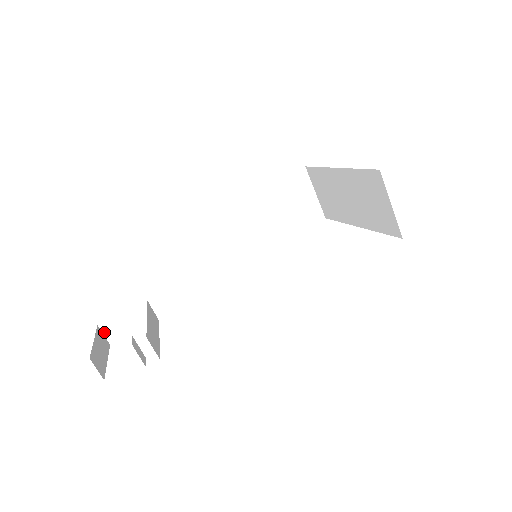
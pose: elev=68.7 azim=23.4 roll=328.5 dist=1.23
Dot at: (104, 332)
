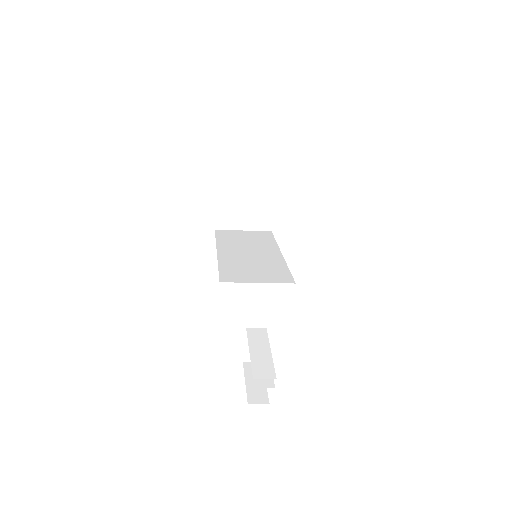
Dot at: (250, 361)
